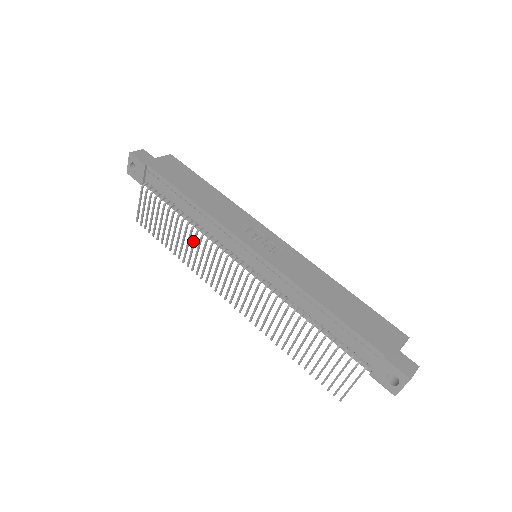
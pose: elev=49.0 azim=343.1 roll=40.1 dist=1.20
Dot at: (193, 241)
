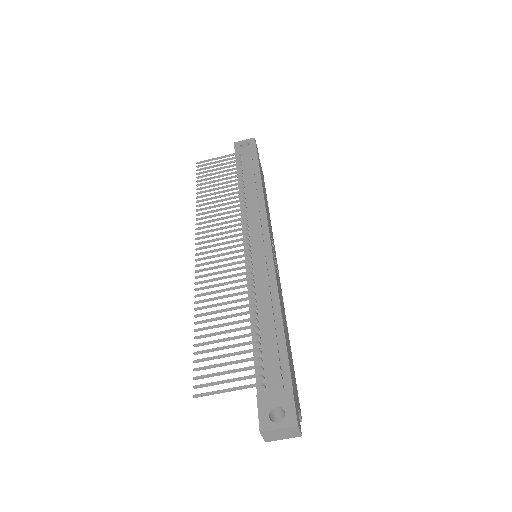
Dot at: (230, 202)
